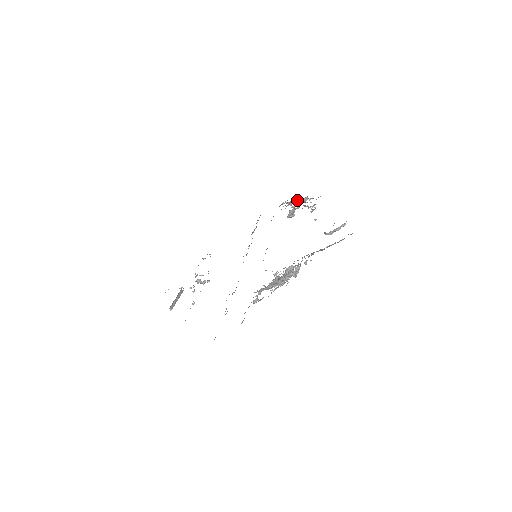
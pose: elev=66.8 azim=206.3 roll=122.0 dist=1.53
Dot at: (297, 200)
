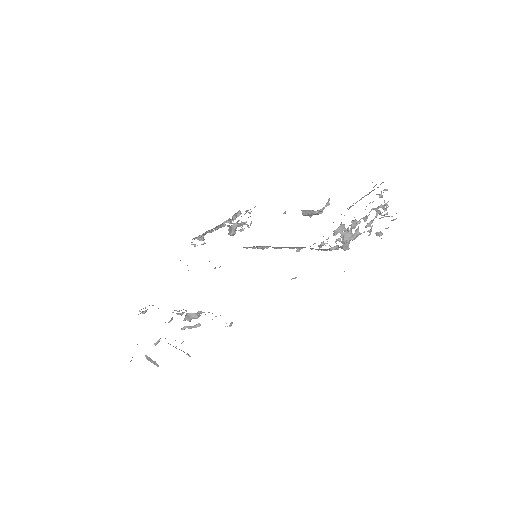
Dot at: occluded
